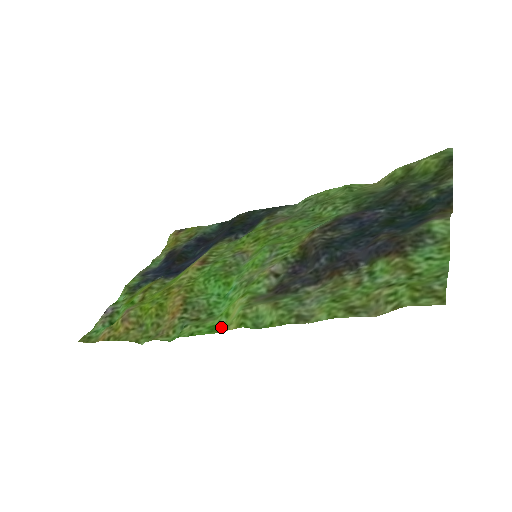
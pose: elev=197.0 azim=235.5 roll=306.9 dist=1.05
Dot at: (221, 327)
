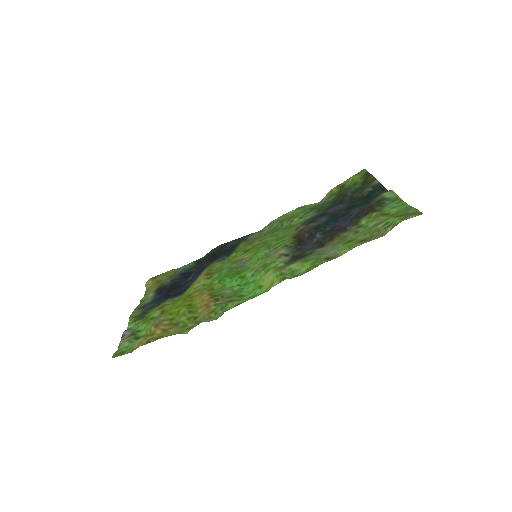
Dot at: (260, 294)
